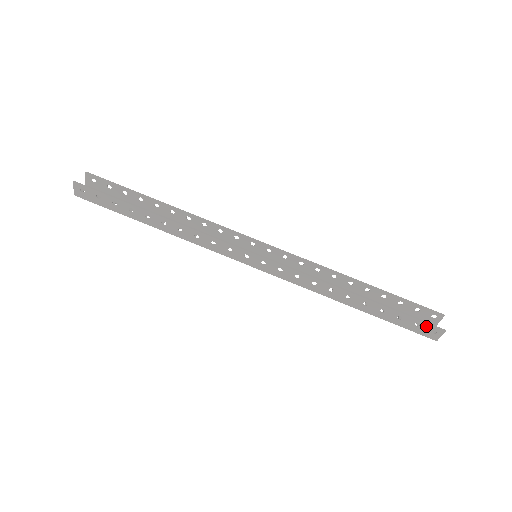
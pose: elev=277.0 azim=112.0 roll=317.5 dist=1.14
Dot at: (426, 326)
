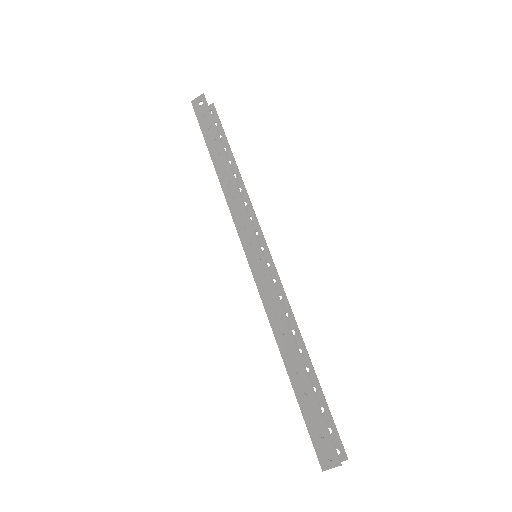
Dot at: (328, 443)
